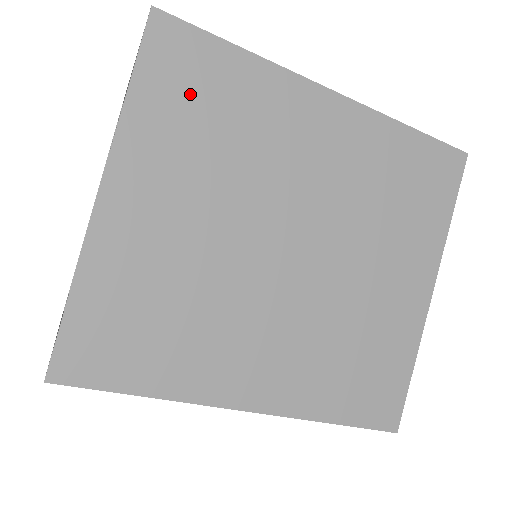
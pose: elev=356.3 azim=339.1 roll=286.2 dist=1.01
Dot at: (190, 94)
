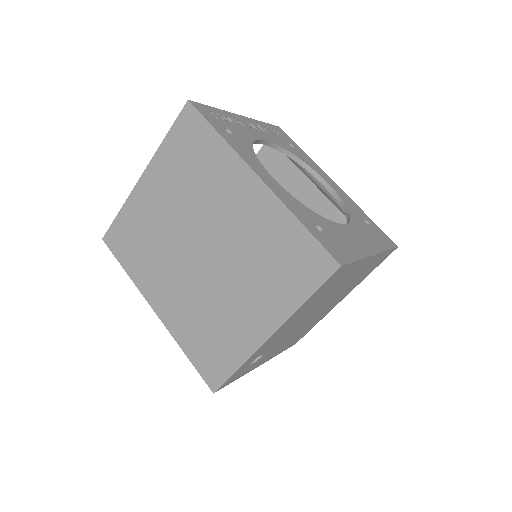
Dot at: (187, 148)
